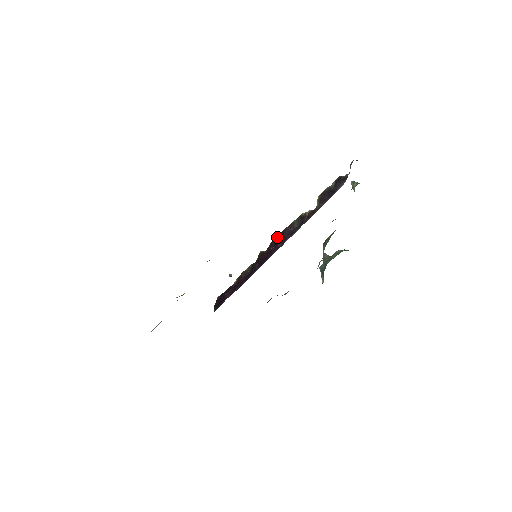
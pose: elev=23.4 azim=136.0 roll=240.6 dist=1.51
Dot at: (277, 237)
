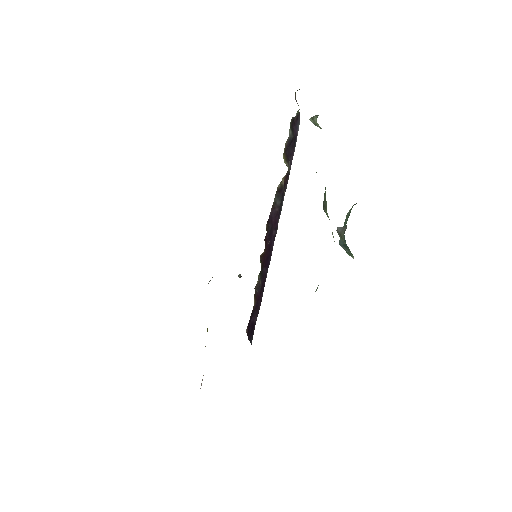
Dot at: (267, 229)
